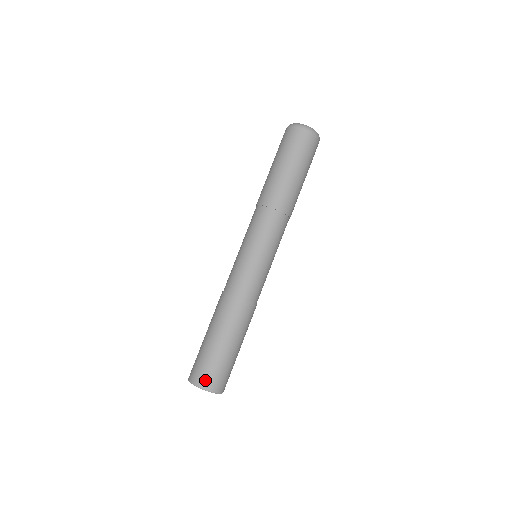
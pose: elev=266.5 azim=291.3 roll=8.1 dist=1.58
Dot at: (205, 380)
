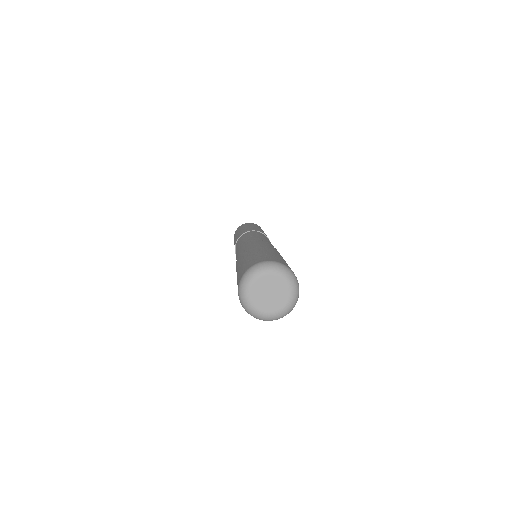
Dot at: occluded
